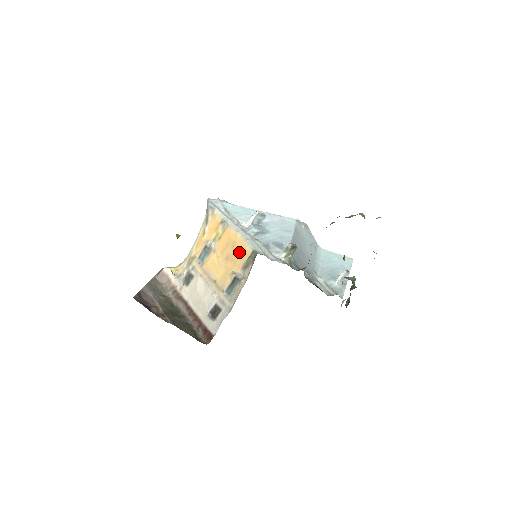
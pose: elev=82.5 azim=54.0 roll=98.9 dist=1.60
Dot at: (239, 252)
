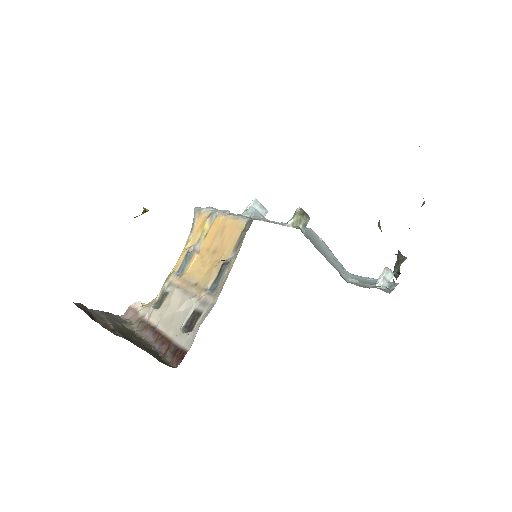
Dot at: (229, 234)
